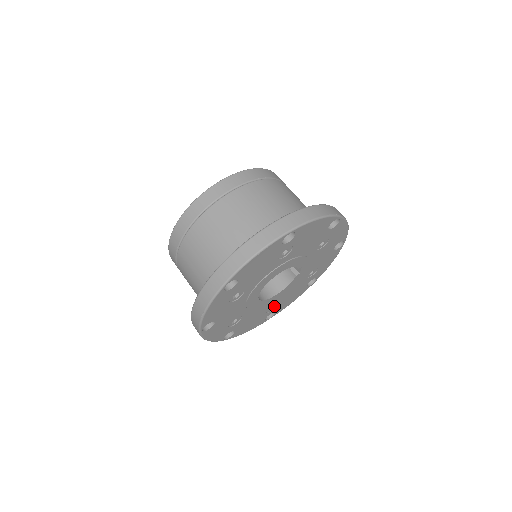
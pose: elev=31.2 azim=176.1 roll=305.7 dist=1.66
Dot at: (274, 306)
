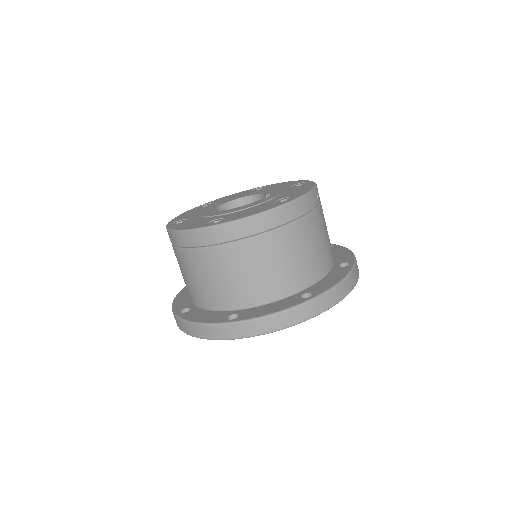
Dot at: occluded
